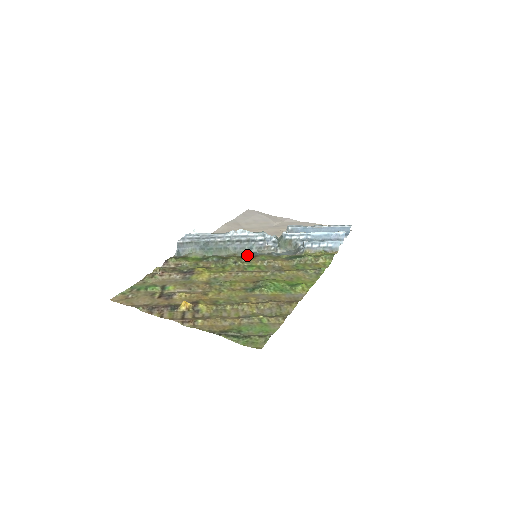
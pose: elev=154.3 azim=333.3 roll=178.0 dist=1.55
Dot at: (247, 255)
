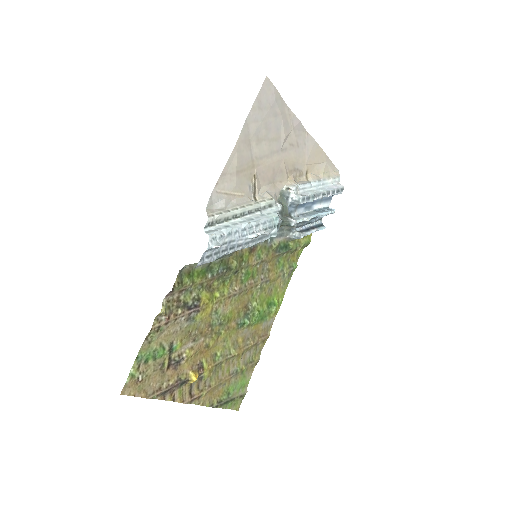
Dot at: (248, 250)
